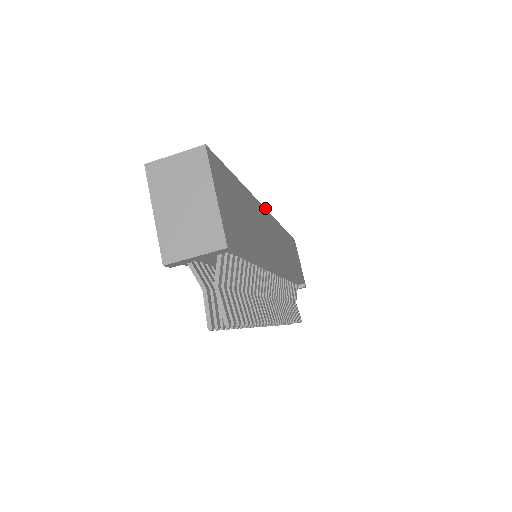
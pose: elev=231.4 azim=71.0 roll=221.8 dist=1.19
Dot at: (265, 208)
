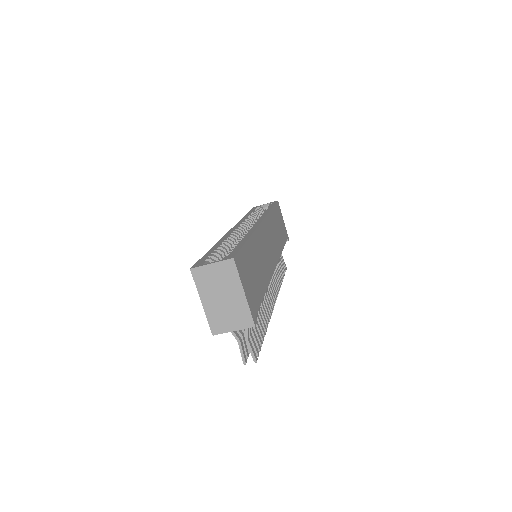
Dot at: (261, 221)
